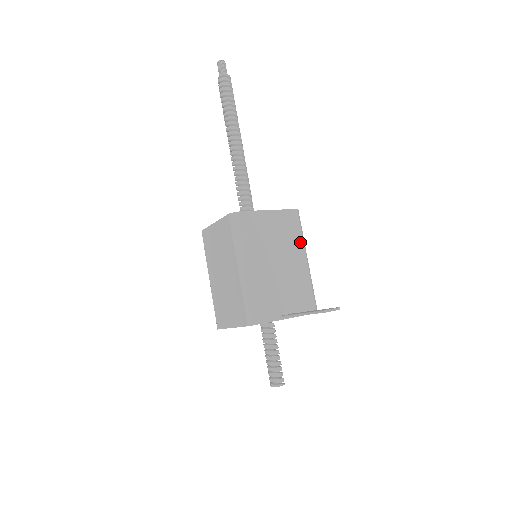
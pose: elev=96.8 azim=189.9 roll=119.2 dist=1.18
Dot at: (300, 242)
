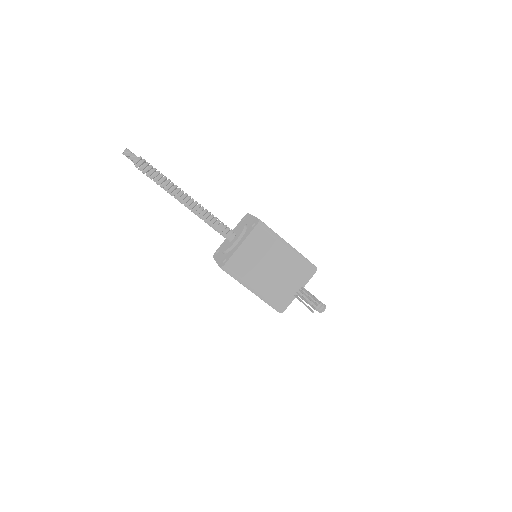
Dot at: (275, 242)
